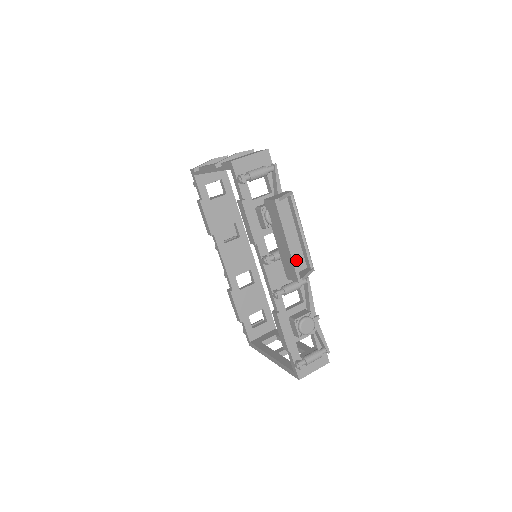
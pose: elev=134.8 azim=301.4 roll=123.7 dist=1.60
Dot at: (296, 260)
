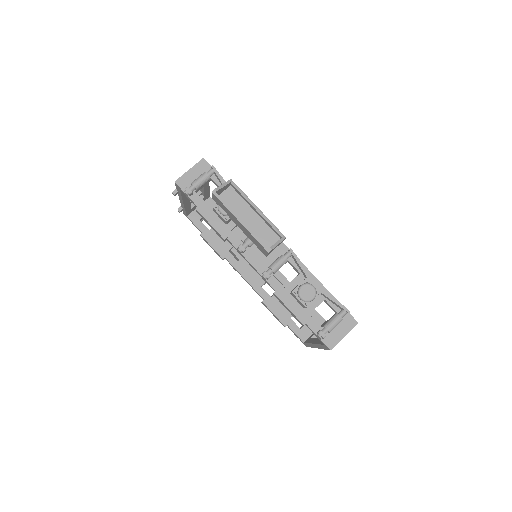
Dot at: (266, 236)
